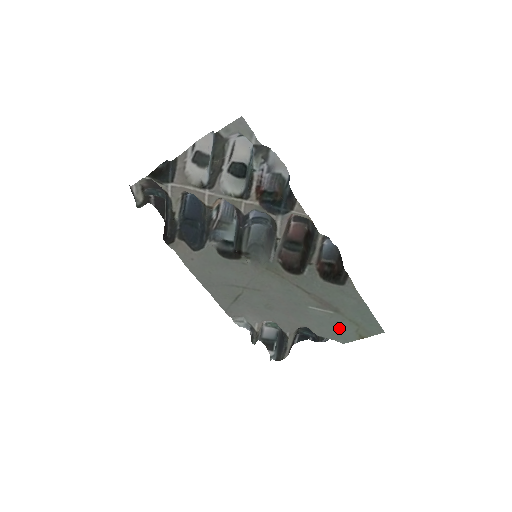
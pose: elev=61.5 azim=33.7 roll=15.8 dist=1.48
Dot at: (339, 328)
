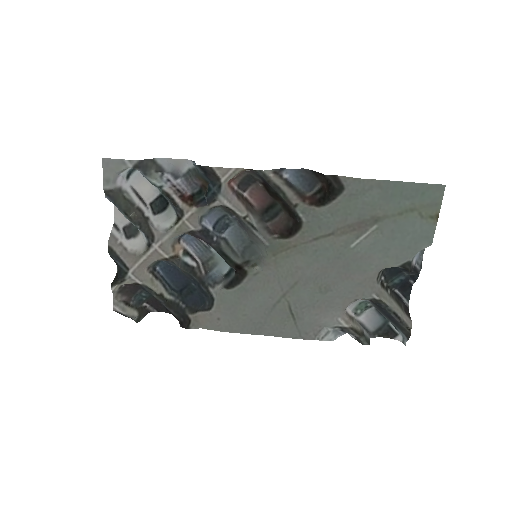
Dot at: (404, 234)
